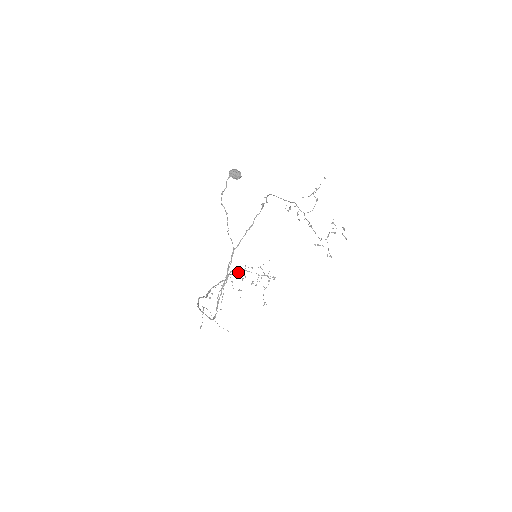
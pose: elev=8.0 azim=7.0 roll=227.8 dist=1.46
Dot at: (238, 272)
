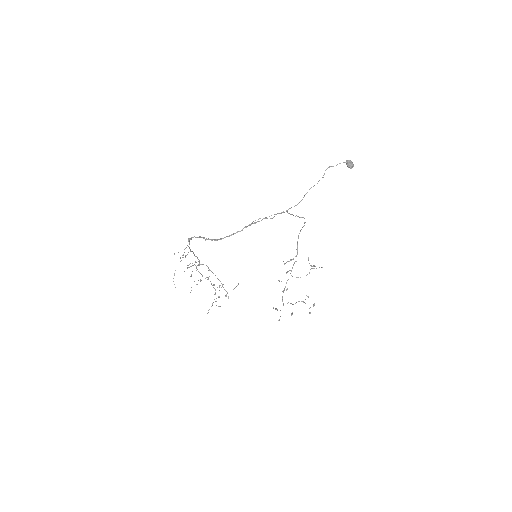
Dot at: occluded
